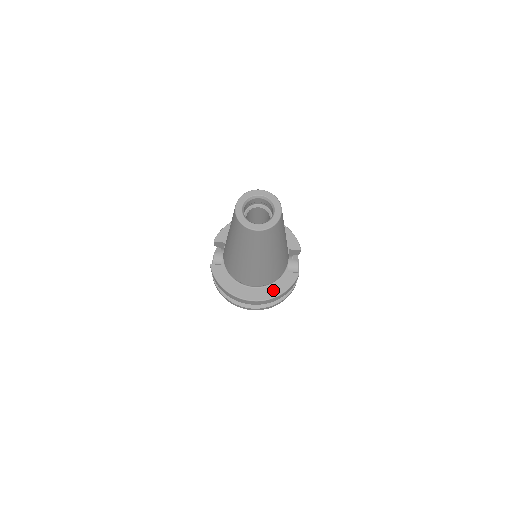
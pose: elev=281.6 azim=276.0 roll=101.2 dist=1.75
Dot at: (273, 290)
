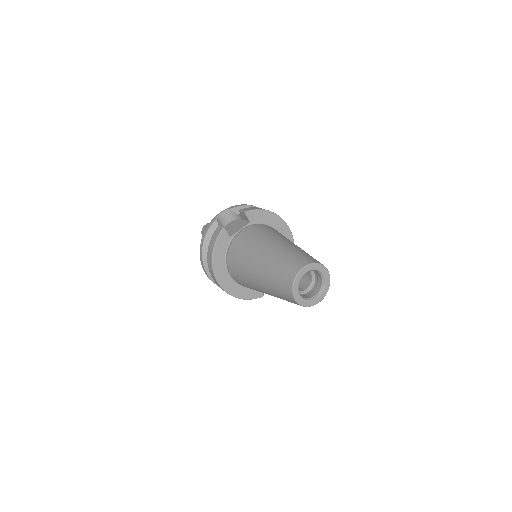
Dot at: (239, 291)
